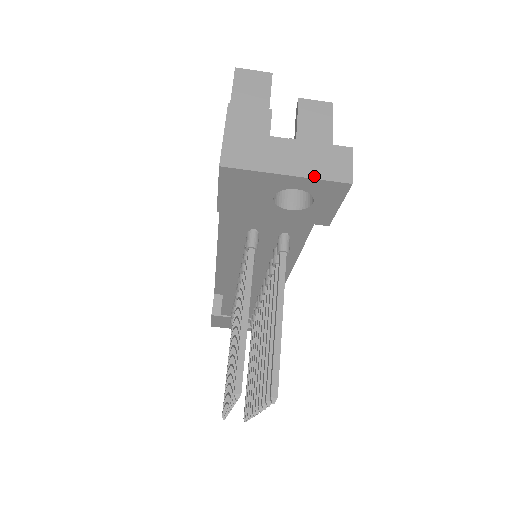
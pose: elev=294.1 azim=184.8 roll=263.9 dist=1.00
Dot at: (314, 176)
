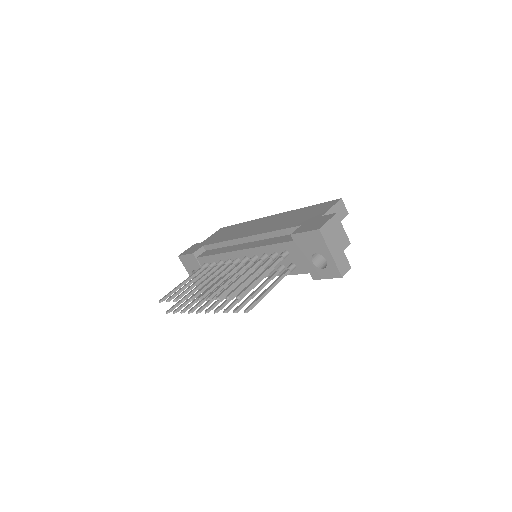
Dot at: (336, 263)
